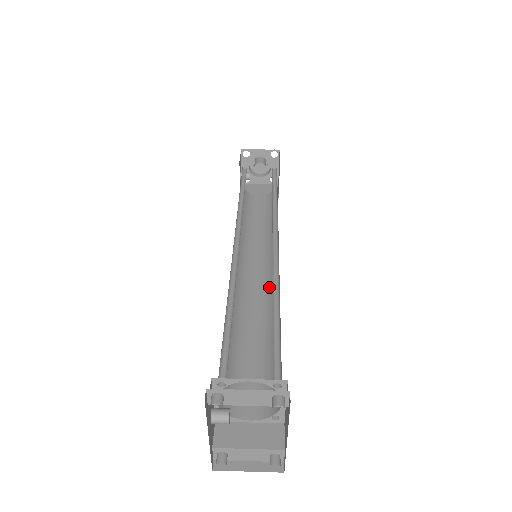
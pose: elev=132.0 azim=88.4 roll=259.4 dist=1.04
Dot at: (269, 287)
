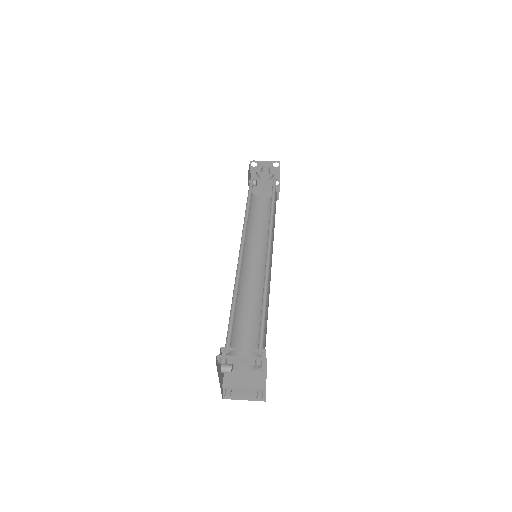
Dot at: occluded
